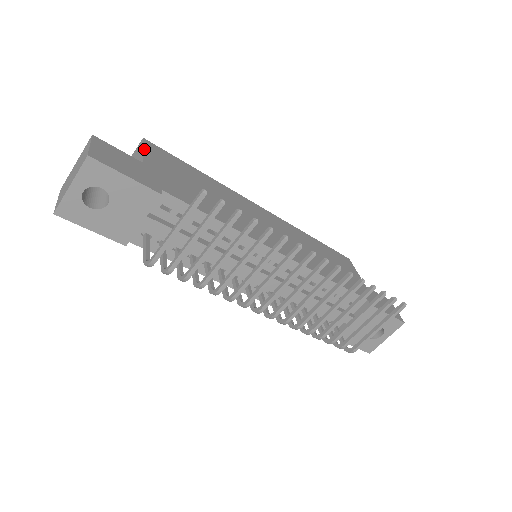
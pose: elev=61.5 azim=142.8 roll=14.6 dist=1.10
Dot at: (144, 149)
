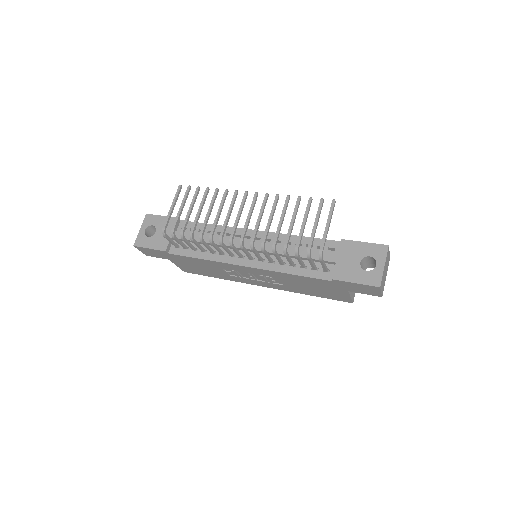
Dot at: occluded
